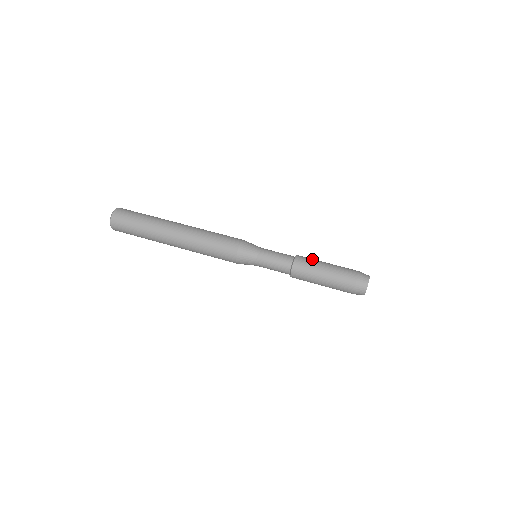
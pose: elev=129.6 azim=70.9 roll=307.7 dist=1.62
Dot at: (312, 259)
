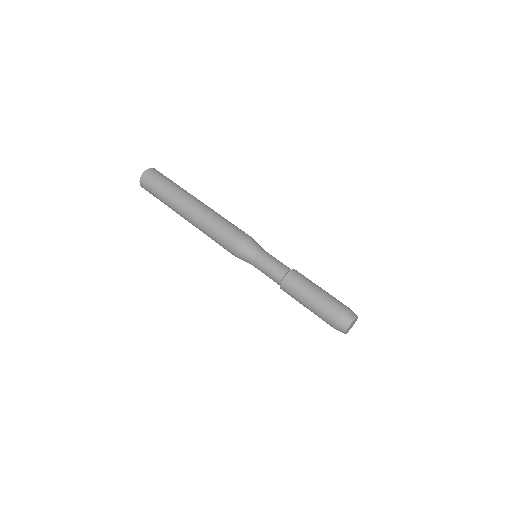
Dot at: (307, 278)
